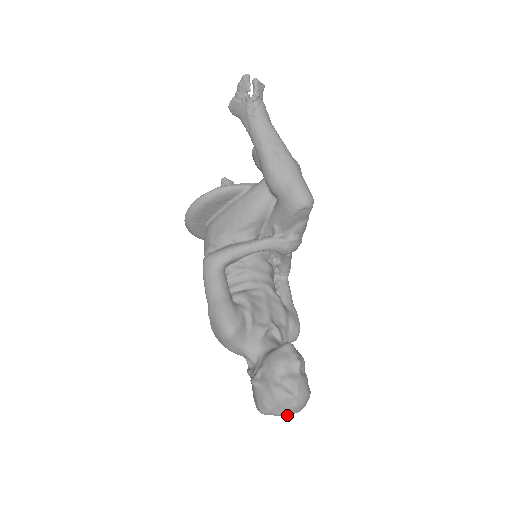
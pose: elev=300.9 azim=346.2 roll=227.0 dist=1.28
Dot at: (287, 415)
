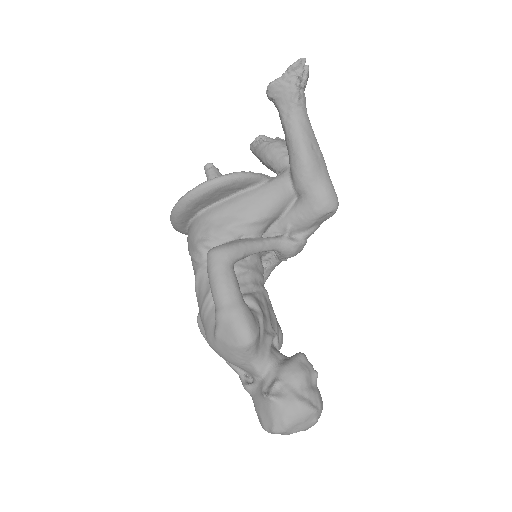
Dot at: occluded
